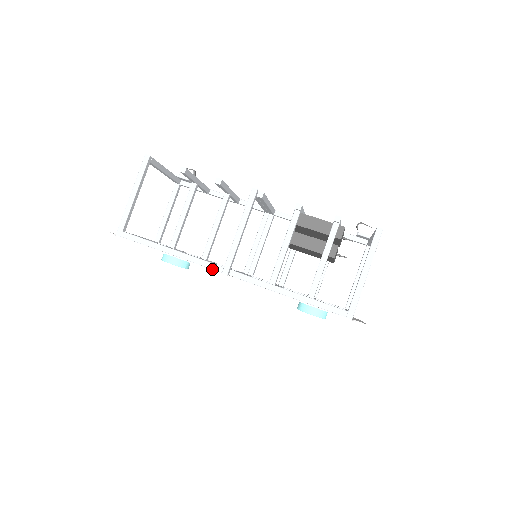
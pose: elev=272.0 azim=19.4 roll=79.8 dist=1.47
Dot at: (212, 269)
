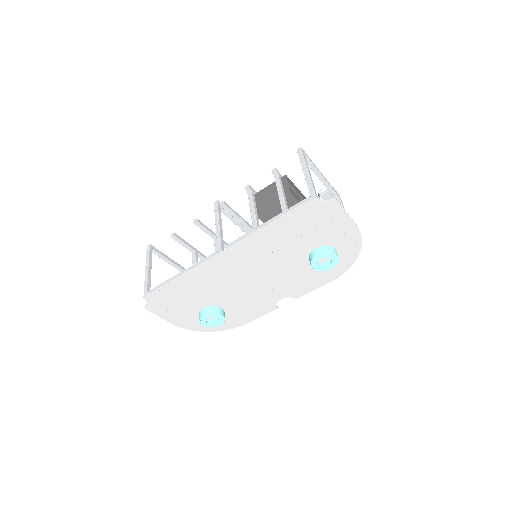
Dot at: (210, 258)
